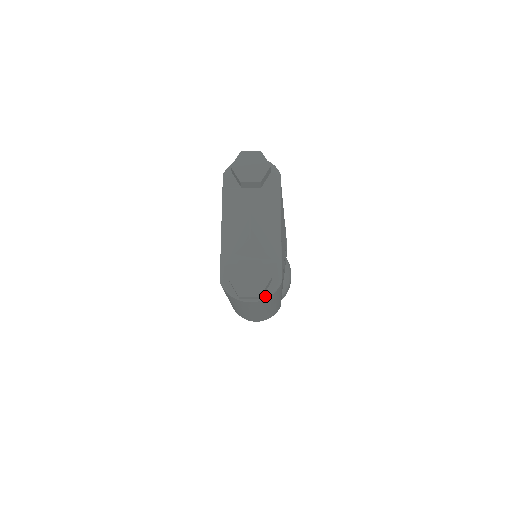
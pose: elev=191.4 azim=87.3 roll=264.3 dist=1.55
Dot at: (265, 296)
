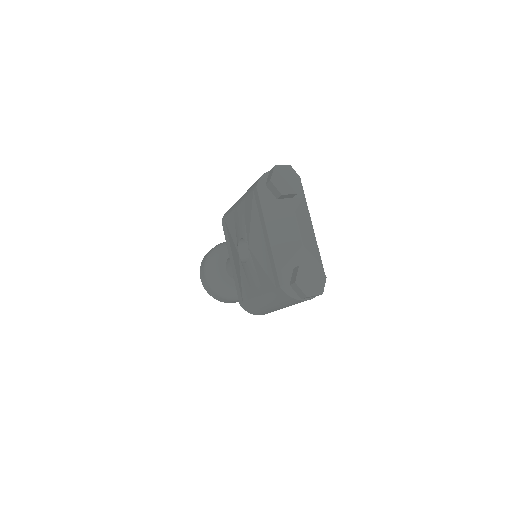
Dot at: occluded
